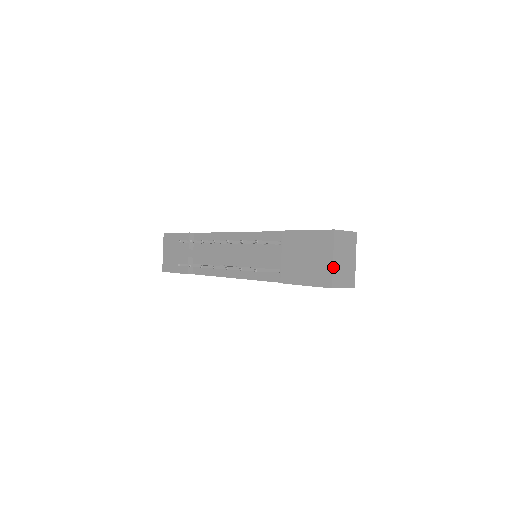
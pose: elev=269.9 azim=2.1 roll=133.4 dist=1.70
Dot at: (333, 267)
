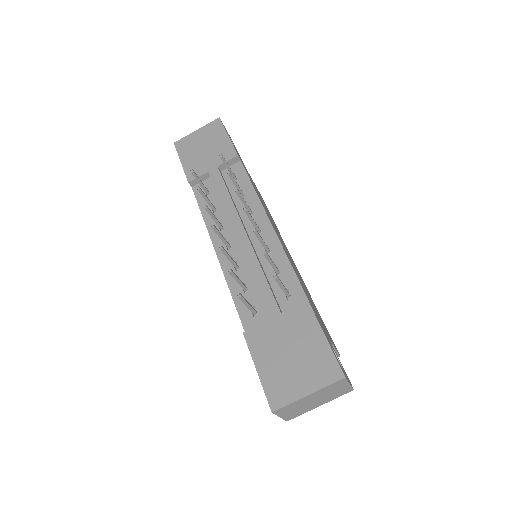
Dot at: (298, 400)
